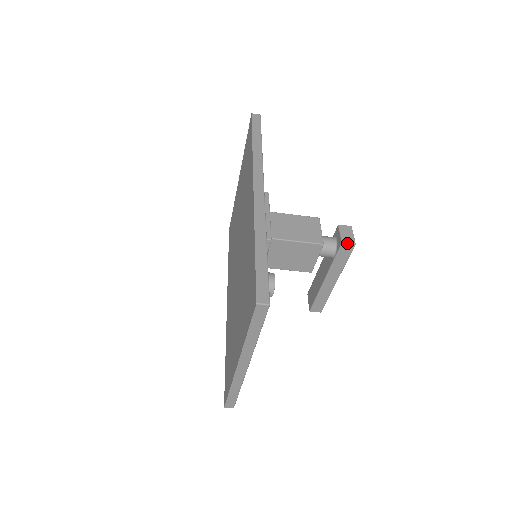
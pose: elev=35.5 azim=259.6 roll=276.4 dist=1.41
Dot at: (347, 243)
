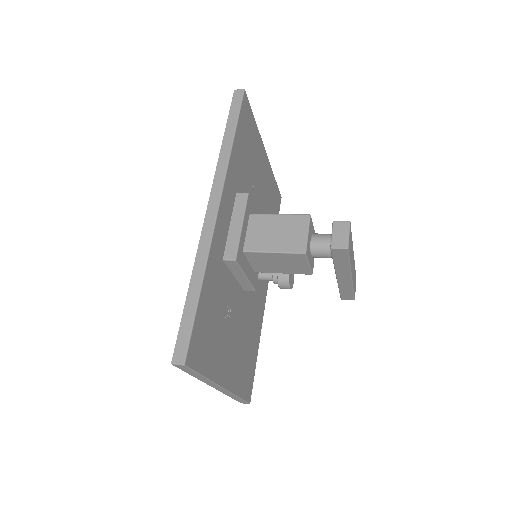
Dot at: (337, 248)
